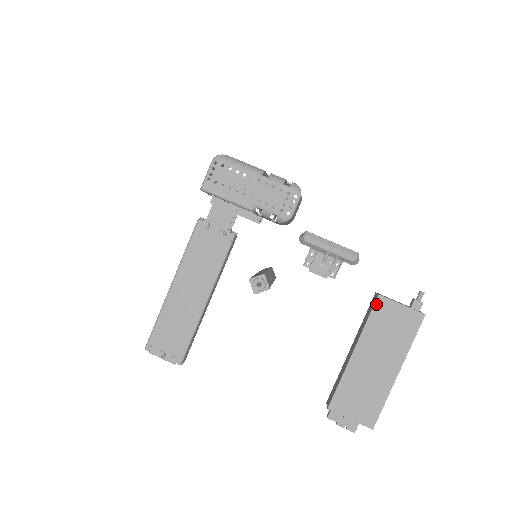
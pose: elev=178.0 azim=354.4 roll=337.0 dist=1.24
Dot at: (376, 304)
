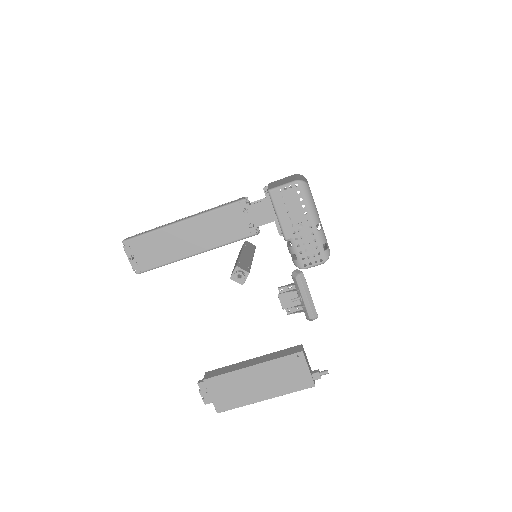
Dot at: (295, 354)
